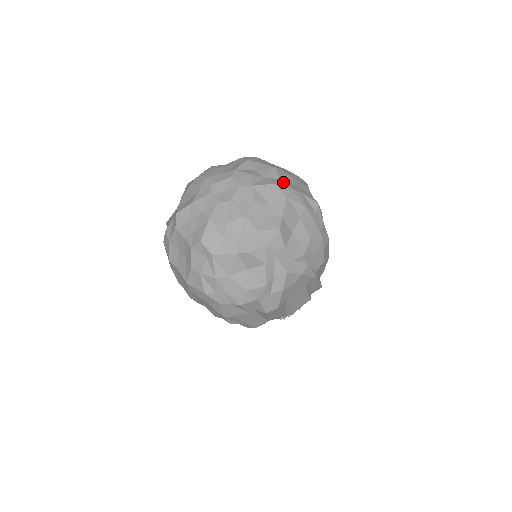
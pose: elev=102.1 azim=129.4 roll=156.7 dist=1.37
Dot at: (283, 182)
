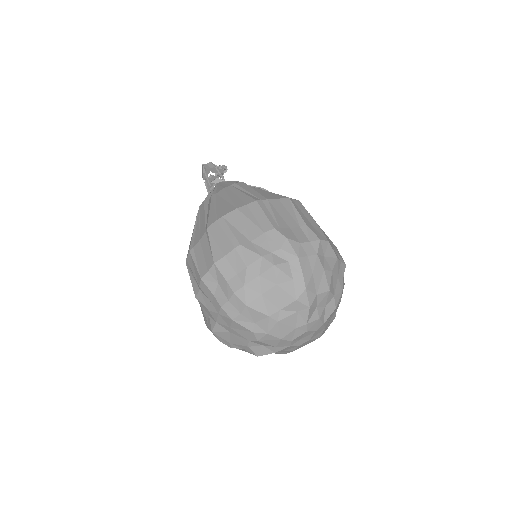
Dot at: (337, 296)
